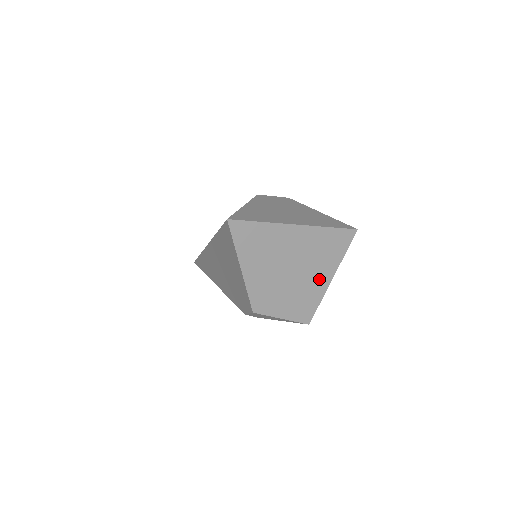
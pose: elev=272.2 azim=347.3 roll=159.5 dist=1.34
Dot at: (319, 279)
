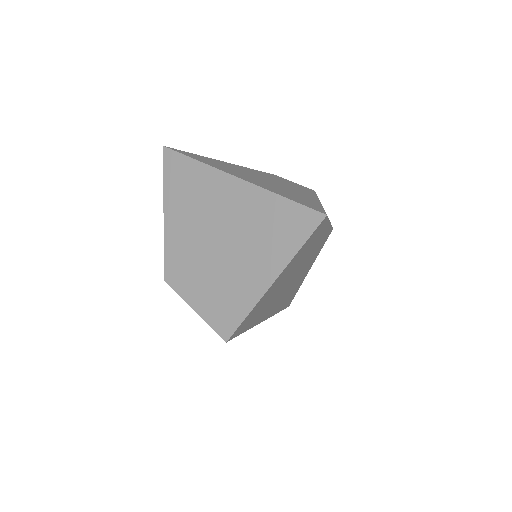
Dot at: (253, 274)
